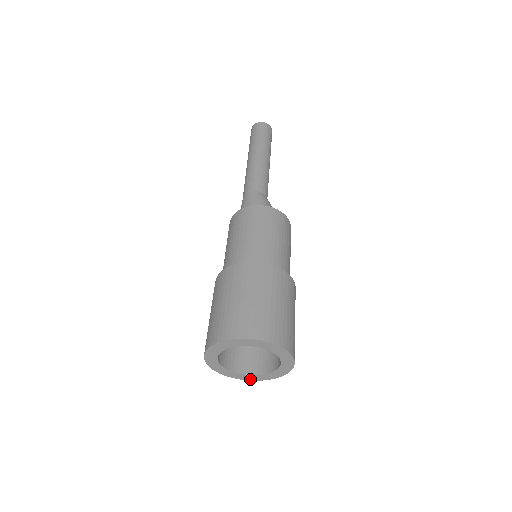
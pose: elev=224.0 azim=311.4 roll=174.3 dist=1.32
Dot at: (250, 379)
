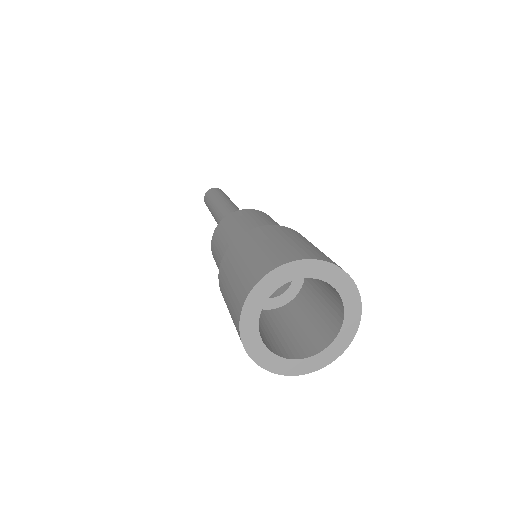
Dot at: (279, 370)
